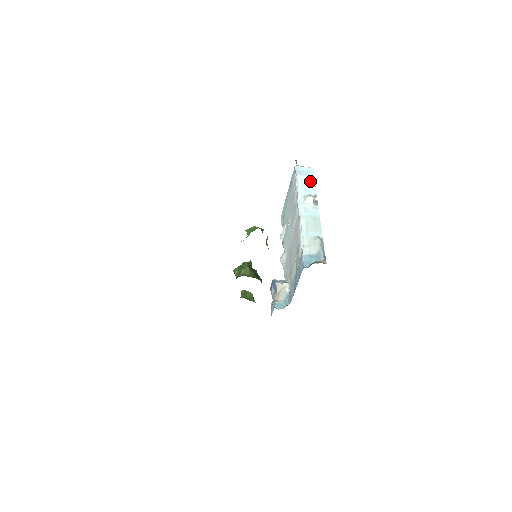
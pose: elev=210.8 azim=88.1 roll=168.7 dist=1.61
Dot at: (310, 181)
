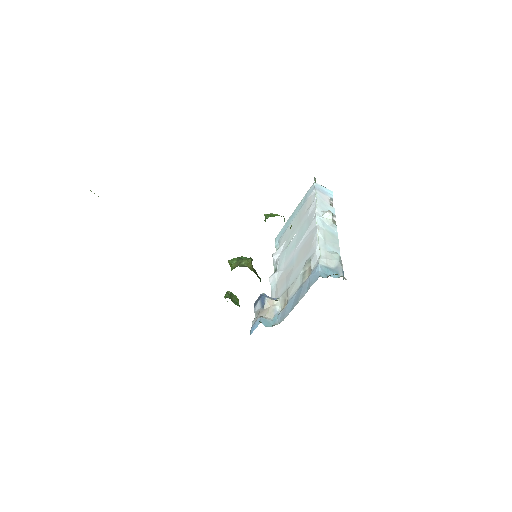
Dot at: (329, 201)
